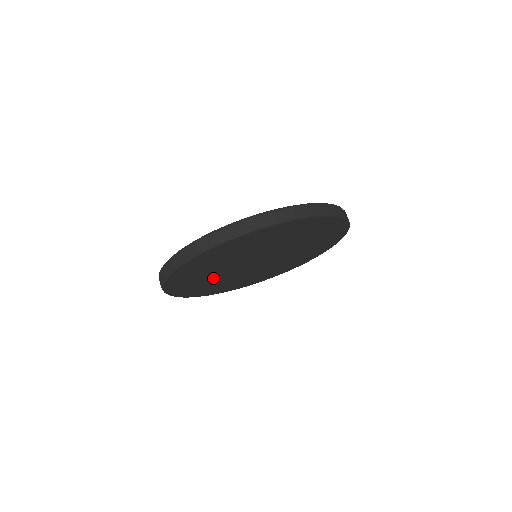
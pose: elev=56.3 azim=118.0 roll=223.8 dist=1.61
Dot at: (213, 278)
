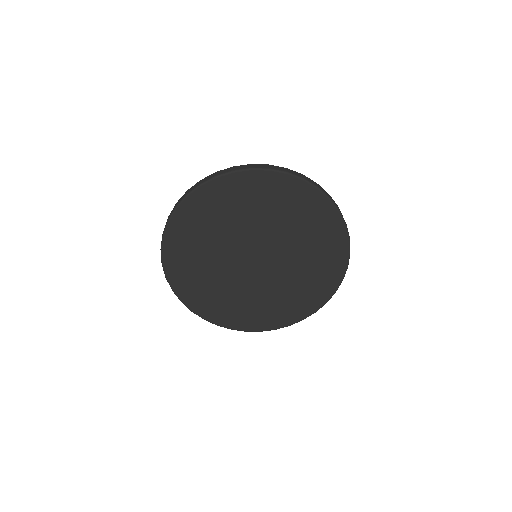
Dot at: (210, 252)
